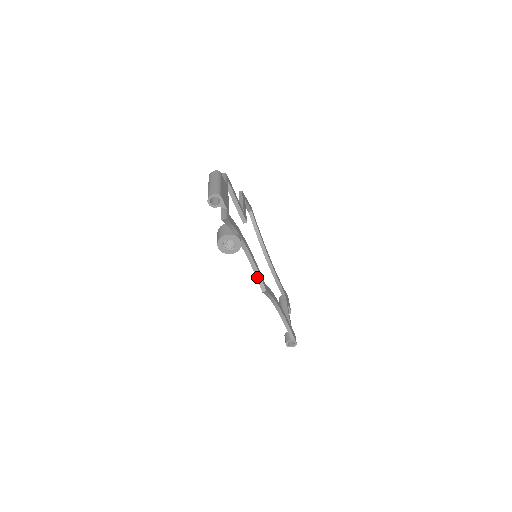
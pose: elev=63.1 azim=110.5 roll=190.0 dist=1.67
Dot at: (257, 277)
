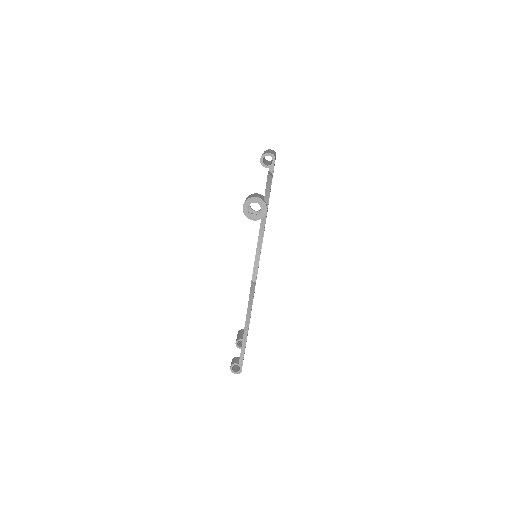
Dot at: (255, 263)
